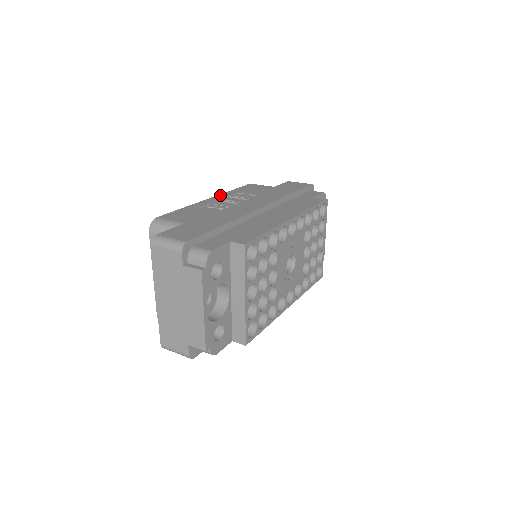
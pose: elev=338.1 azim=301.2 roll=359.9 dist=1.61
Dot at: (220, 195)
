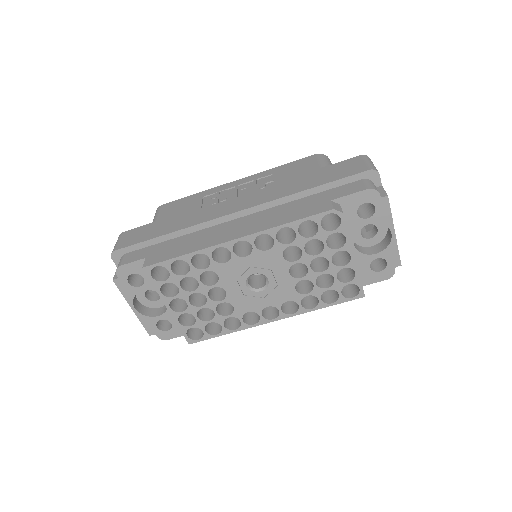
Dot at: (251, 176)
